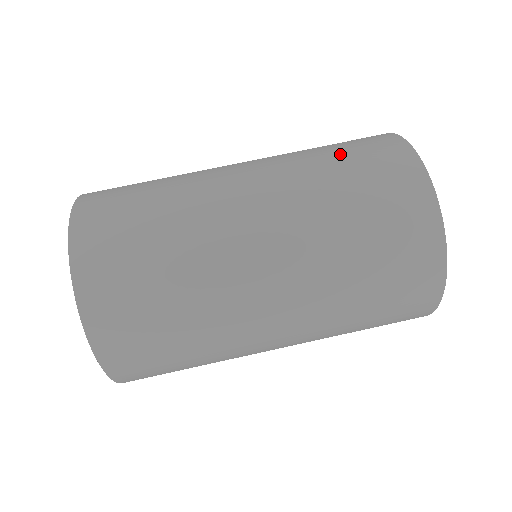
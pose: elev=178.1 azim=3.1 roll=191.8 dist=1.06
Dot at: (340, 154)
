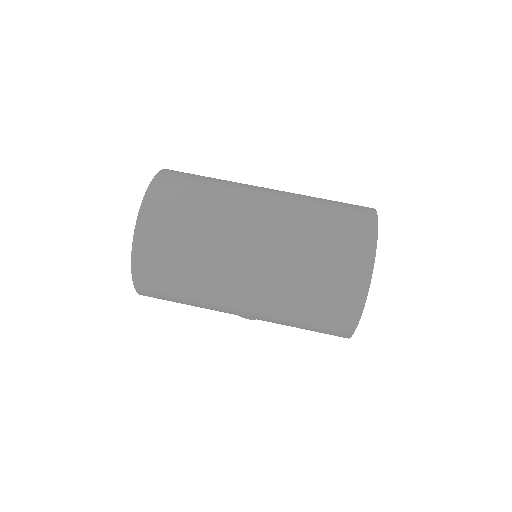
Dot at: occluded
